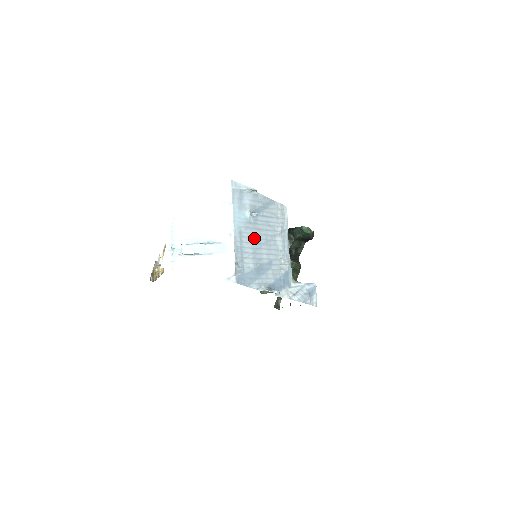
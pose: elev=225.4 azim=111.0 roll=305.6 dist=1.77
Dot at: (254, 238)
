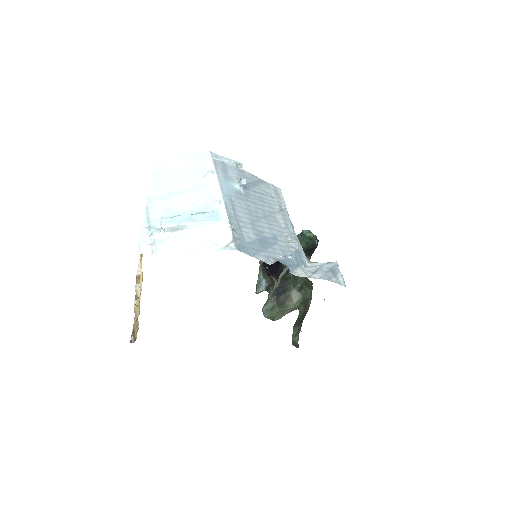
Dot at: (249, 210)
